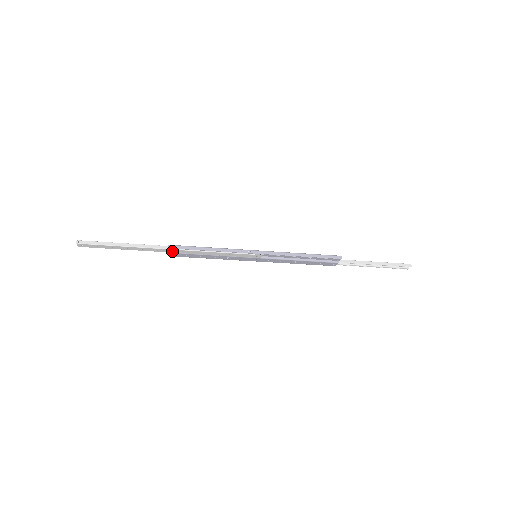
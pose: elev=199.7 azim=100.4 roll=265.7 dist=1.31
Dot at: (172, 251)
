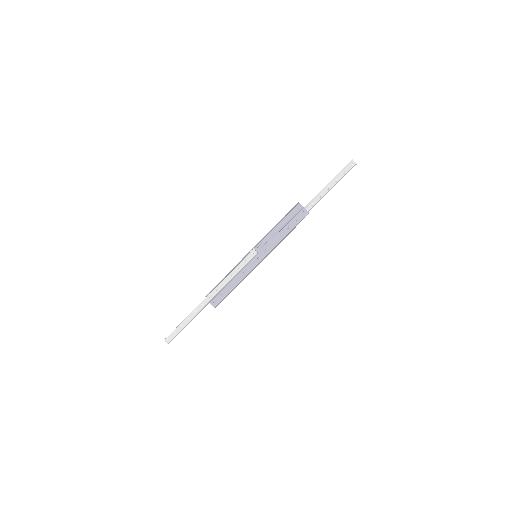
Dot at: (210, 298)
